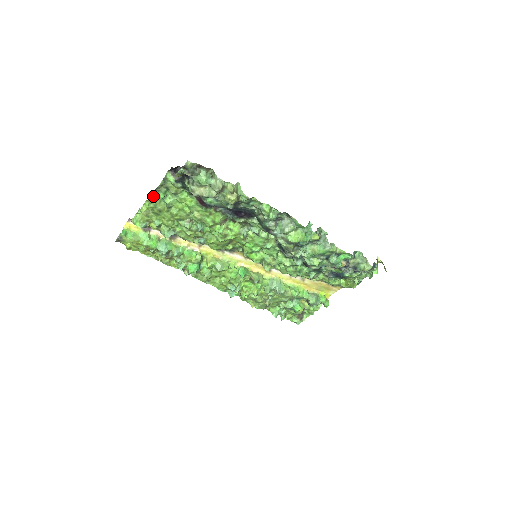
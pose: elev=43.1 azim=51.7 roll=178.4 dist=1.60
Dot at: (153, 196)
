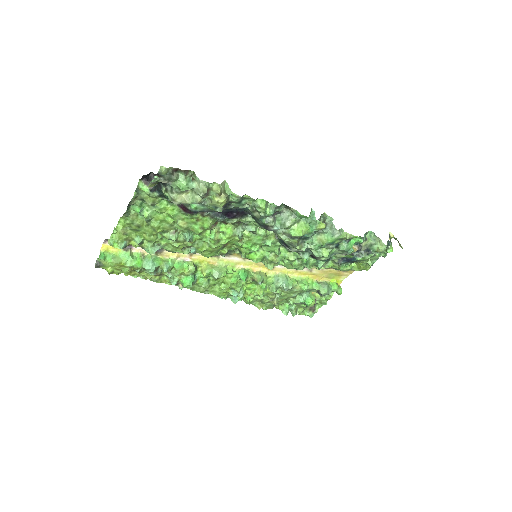
Dot at: (127, 211)
